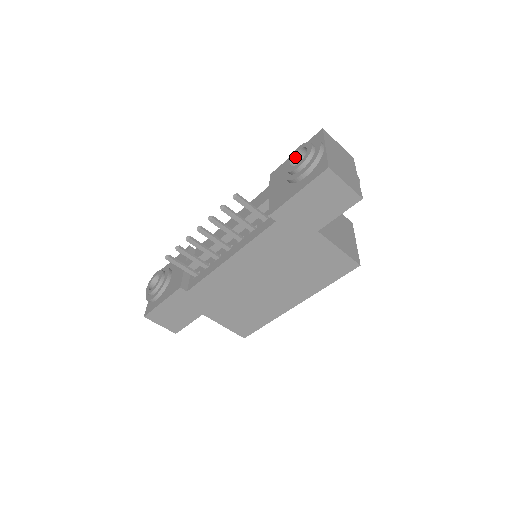
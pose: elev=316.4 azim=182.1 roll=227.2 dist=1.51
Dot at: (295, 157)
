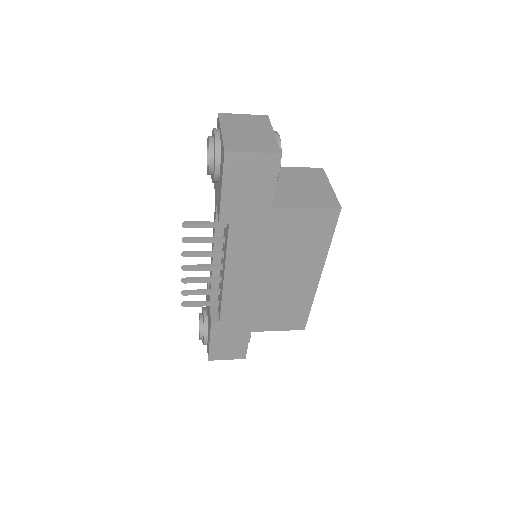
Dot at: occluded
